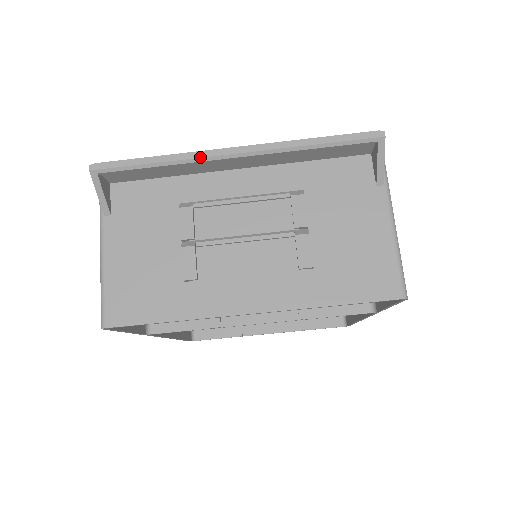
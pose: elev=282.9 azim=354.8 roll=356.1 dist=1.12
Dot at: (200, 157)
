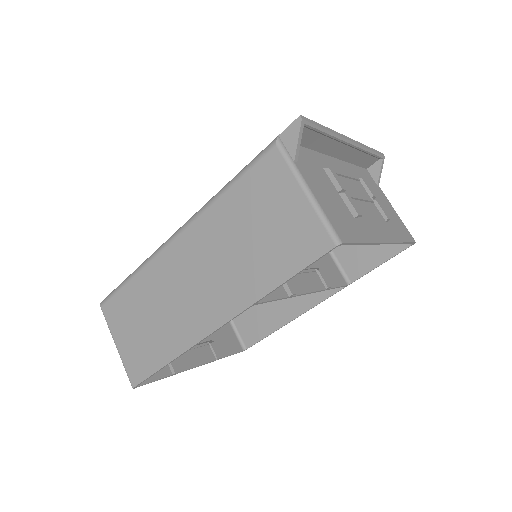
Dot at: (341, 136)
